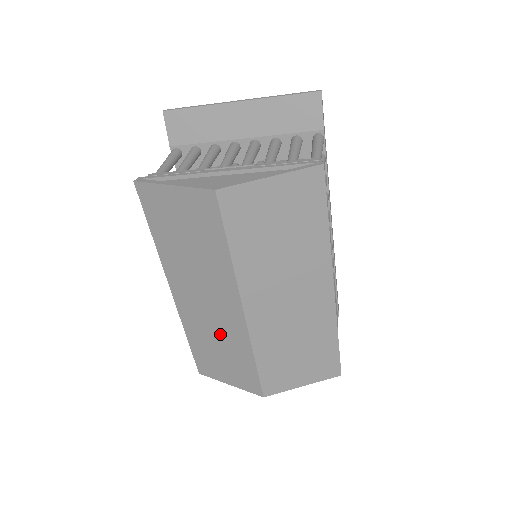
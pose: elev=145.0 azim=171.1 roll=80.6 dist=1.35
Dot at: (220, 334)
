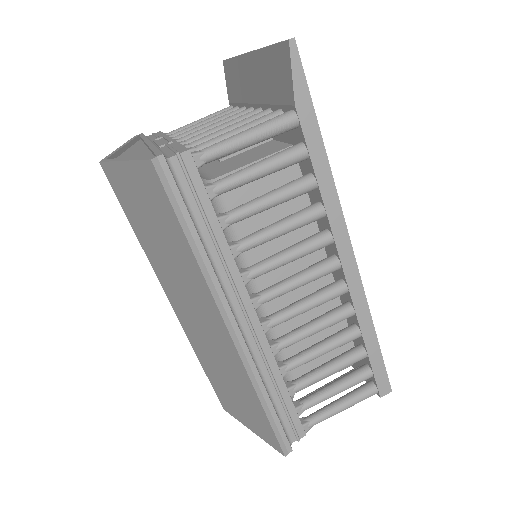
Dot at: occluded
